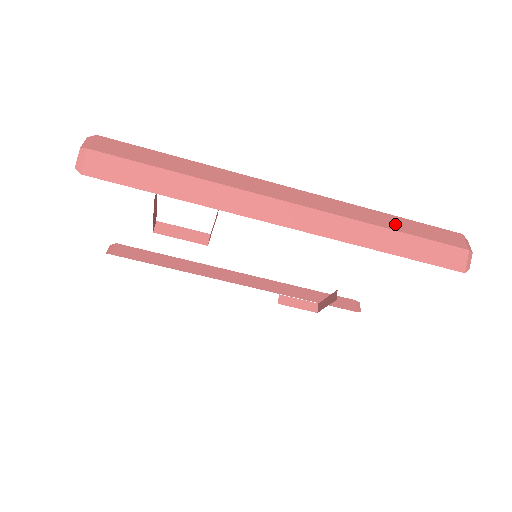
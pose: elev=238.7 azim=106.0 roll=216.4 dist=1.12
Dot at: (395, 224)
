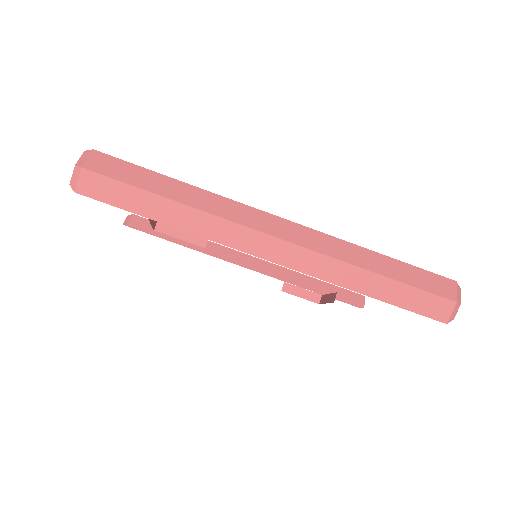
Dot at: (383, 267)
